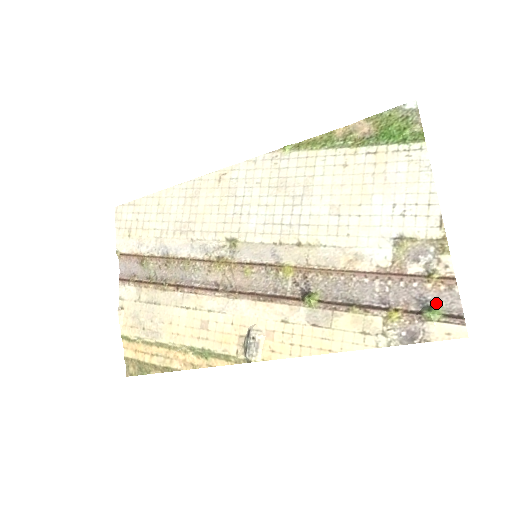
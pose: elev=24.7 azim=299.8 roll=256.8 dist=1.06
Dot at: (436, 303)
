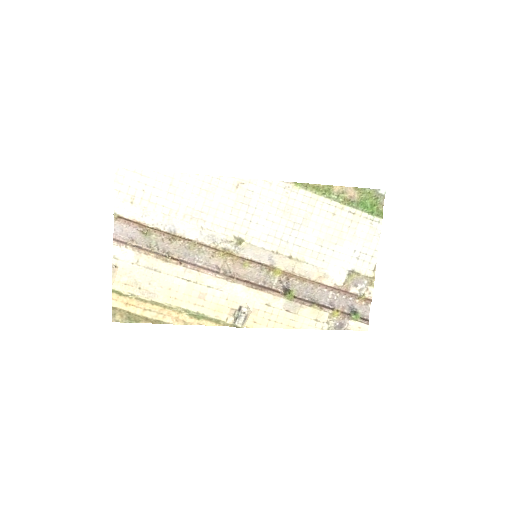
Dot at: (358, 310)
